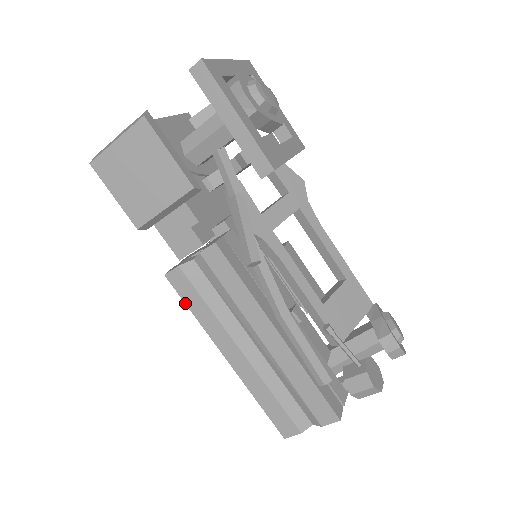
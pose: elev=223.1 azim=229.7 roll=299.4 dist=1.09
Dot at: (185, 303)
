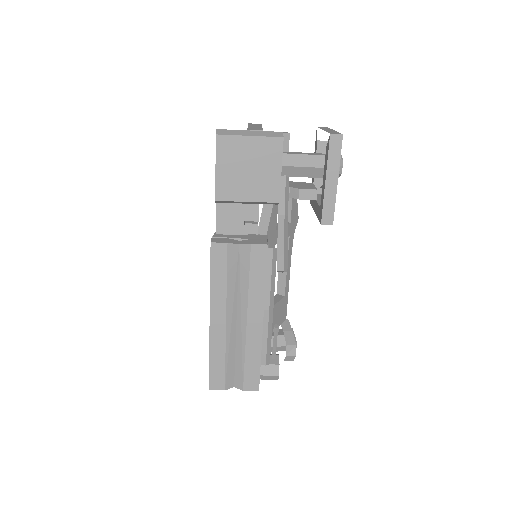
Dot at: (210, 269)
